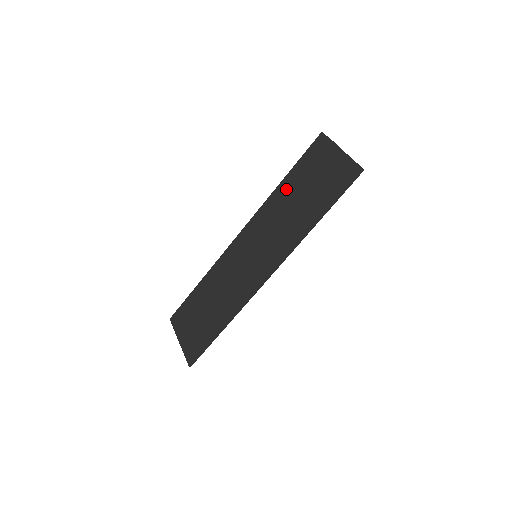
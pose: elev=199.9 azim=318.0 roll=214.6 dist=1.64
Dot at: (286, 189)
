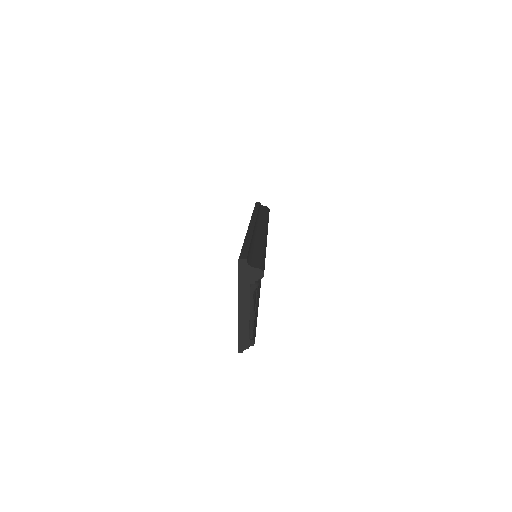
Dot at: occluded
